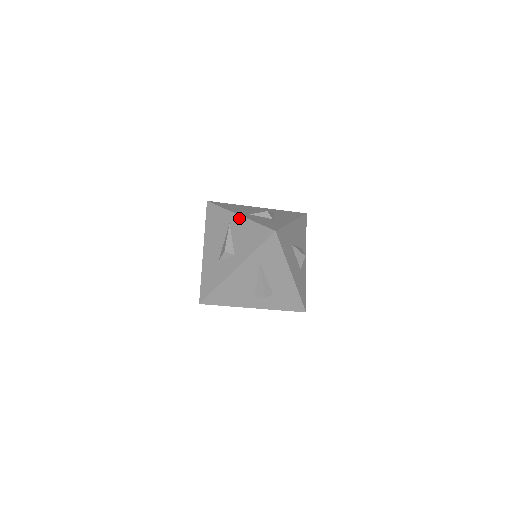
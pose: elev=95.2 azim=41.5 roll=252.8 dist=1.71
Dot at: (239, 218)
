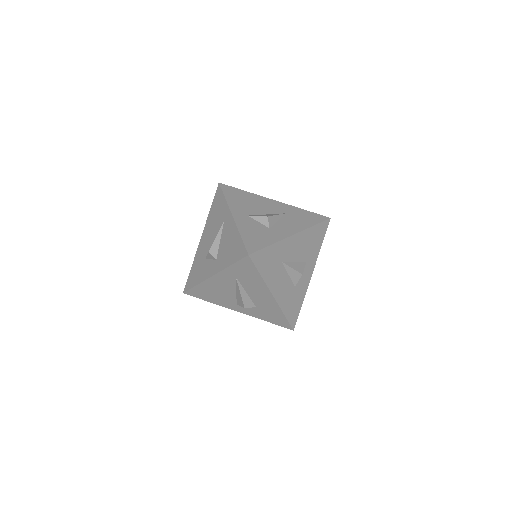
Dot at: (231, 220)
